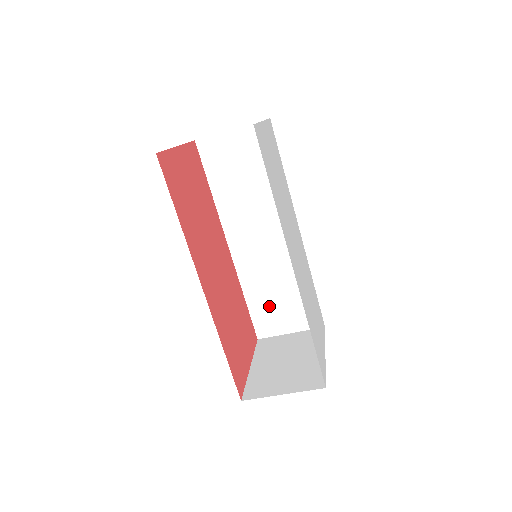
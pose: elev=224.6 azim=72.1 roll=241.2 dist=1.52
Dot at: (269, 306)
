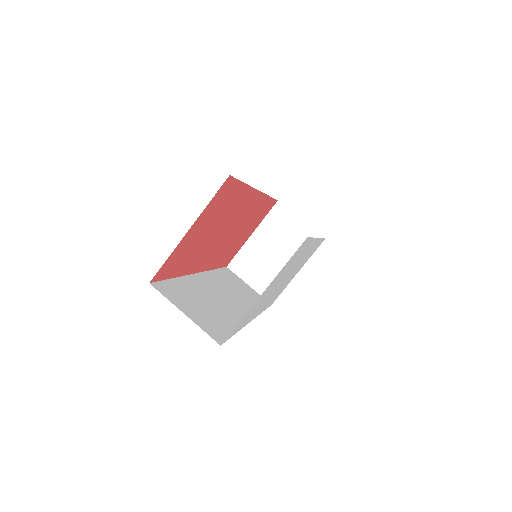
Dot at: (187, 296)
